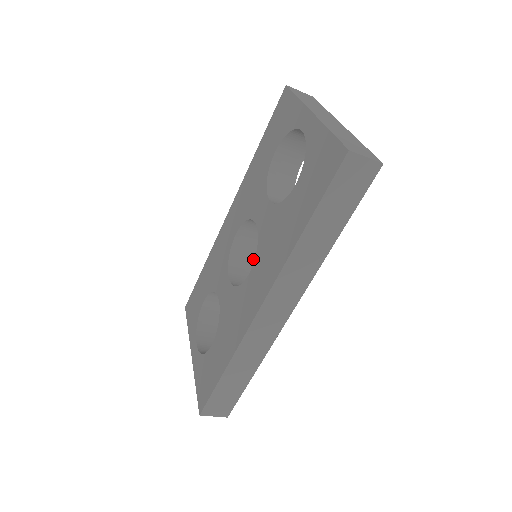
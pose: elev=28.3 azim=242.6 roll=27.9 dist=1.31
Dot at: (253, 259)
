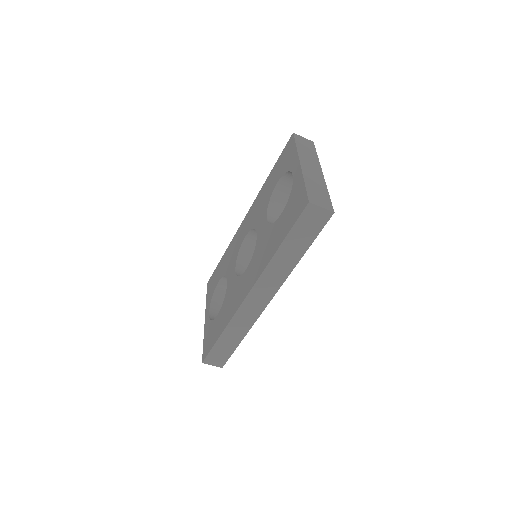
Dot at: occluded
